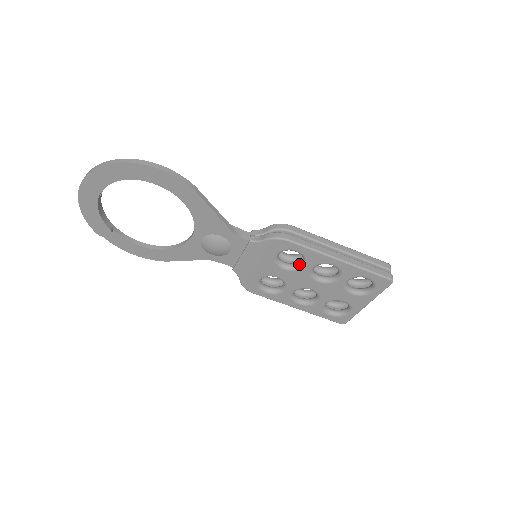
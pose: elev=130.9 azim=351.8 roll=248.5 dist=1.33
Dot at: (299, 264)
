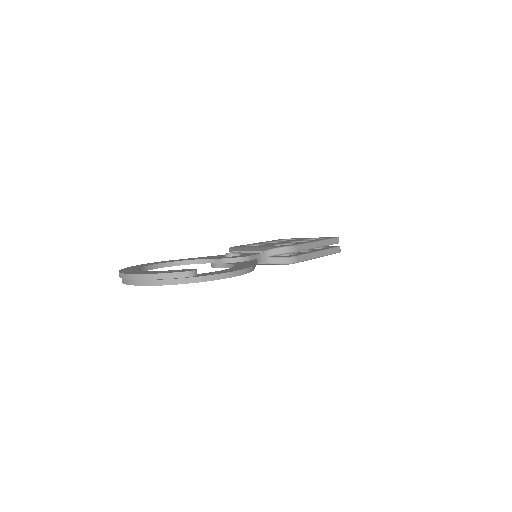
Dot at: occluded
